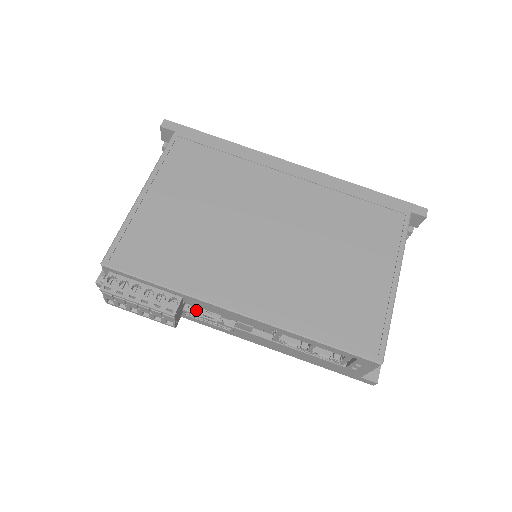
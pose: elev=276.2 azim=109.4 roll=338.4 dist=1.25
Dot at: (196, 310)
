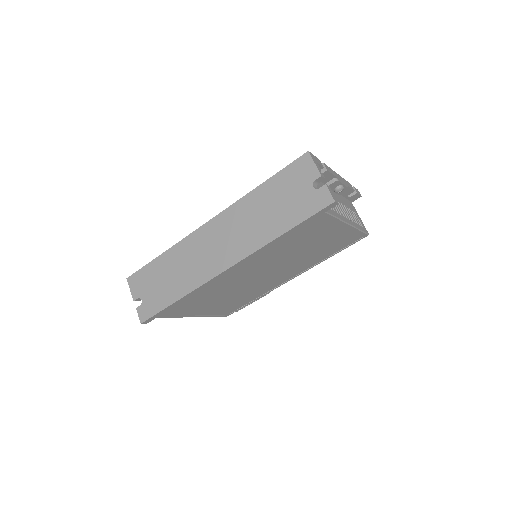
Dot at: occluded
